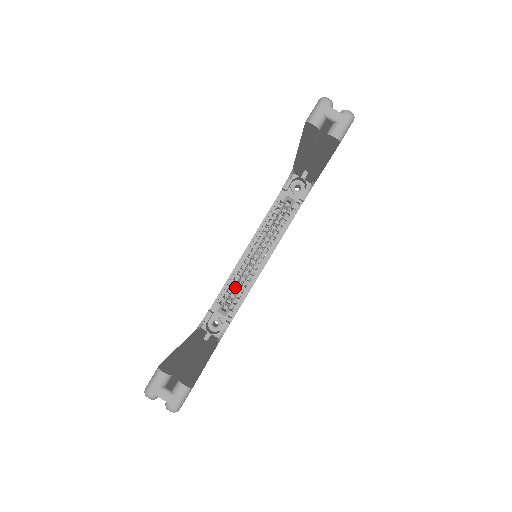
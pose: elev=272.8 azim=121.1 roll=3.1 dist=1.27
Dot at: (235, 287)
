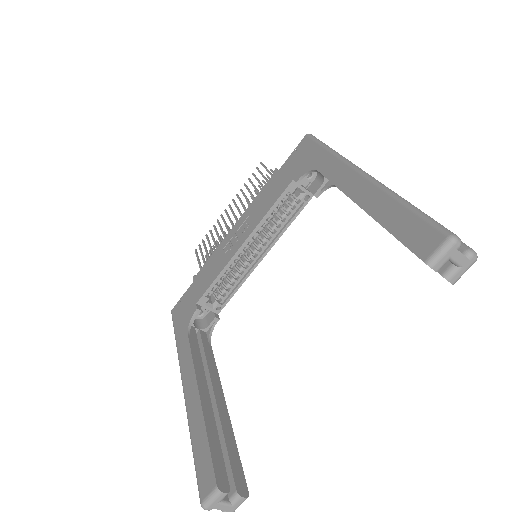
Dot at: occluded
